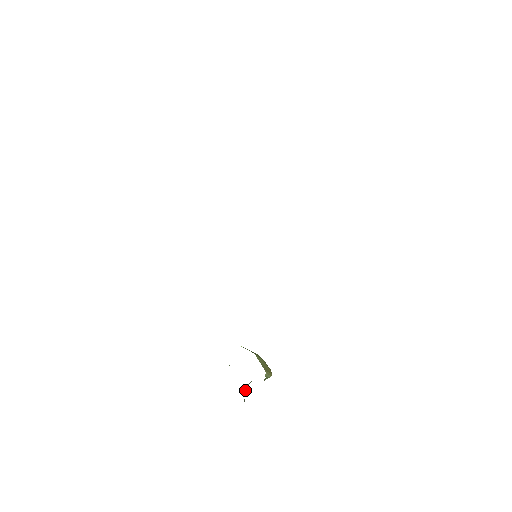
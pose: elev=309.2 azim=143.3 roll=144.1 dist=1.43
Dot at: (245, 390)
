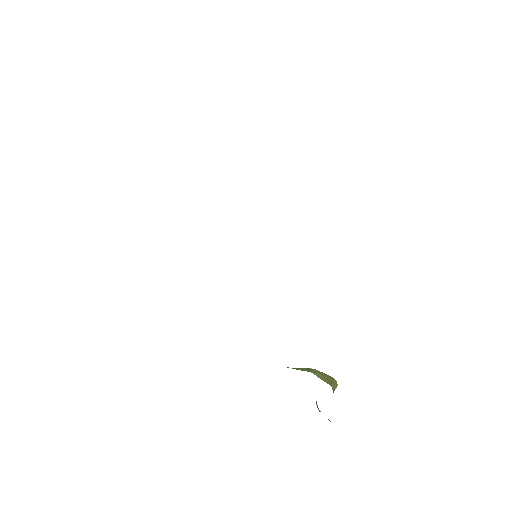
Dot at: (316, 401)
